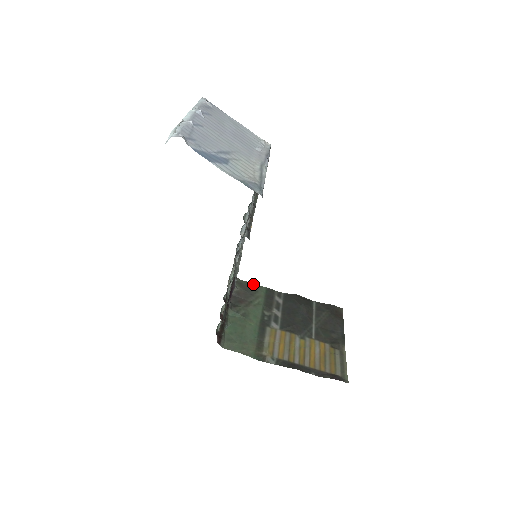
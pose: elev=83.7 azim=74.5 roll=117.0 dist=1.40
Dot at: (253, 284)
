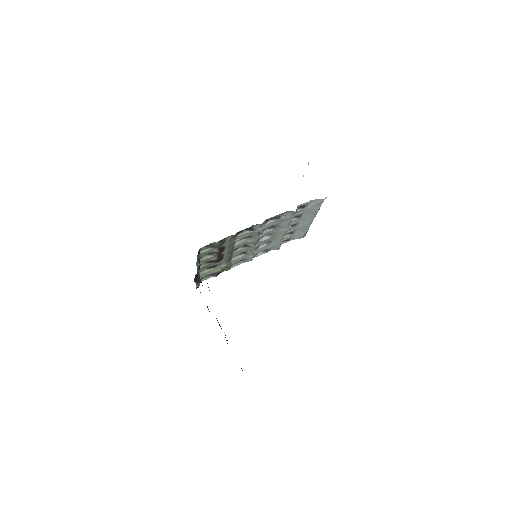
Dot at: occluded
